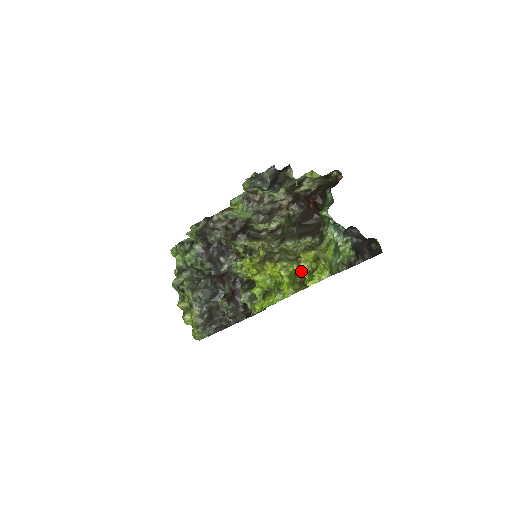
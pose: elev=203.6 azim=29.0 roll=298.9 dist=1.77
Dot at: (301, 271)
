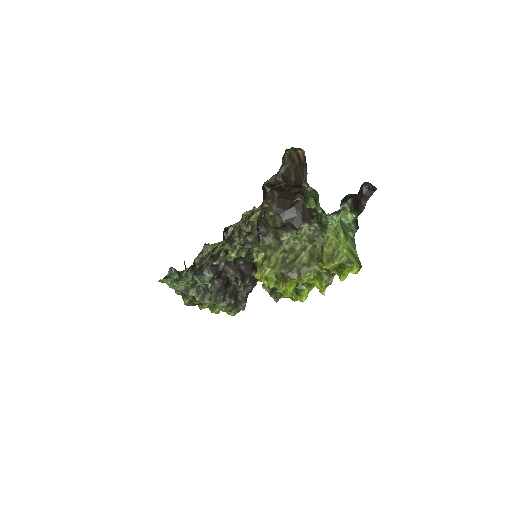
Dot at: occluded
